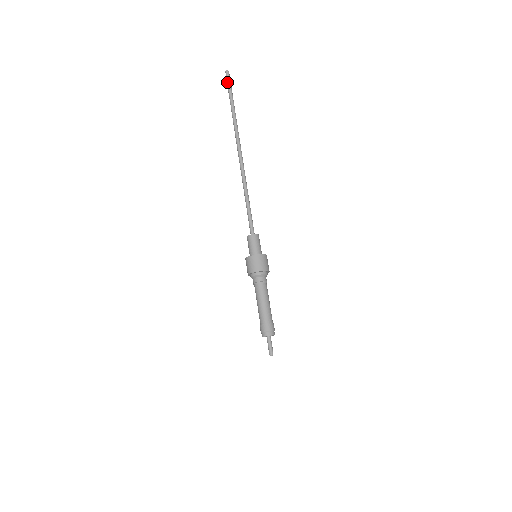
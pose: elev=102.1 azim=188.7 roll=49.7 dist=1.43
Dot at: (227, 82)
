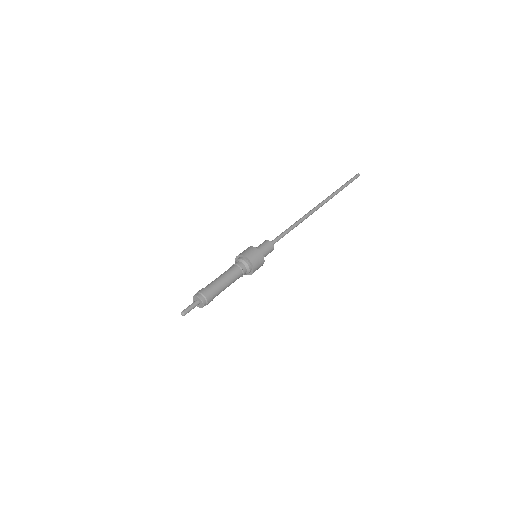
Dot at: occluded
